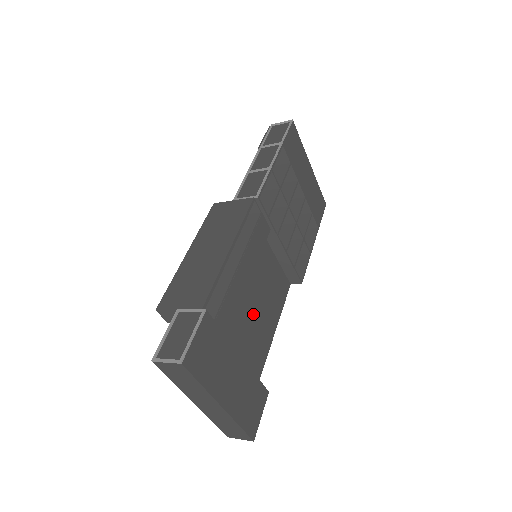
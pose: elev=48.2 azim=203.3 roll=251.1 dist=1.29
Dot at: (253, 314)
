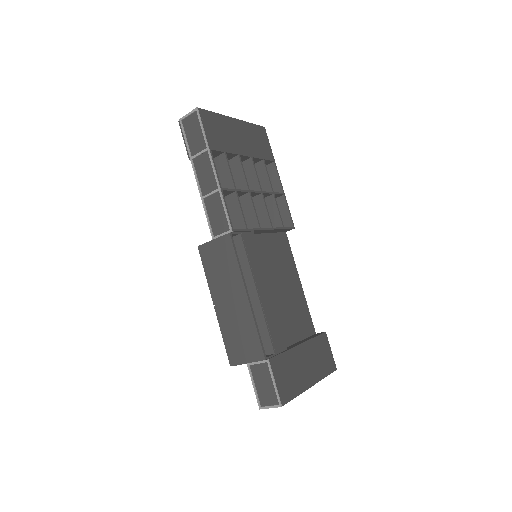
Dot at: (283, 297)
